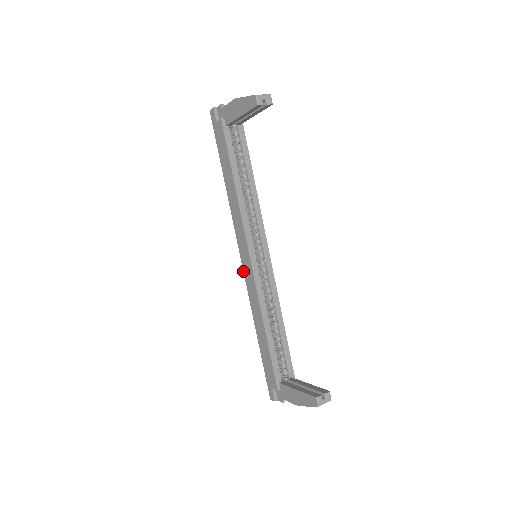
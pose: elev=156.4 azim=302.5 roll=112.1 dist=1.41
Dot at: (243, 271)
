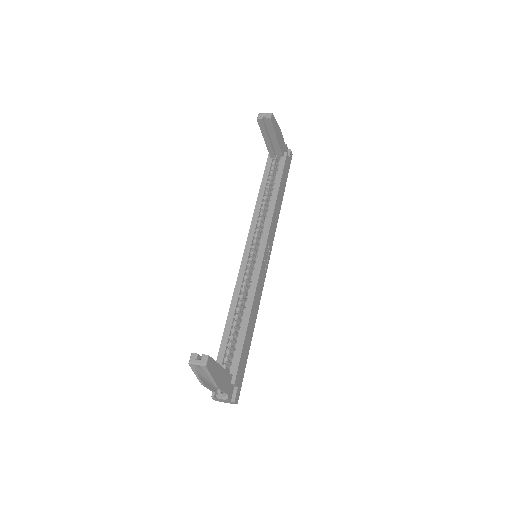
Dot at: occluded
